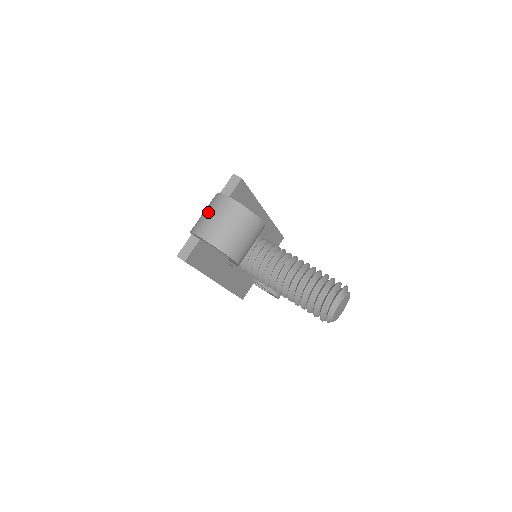
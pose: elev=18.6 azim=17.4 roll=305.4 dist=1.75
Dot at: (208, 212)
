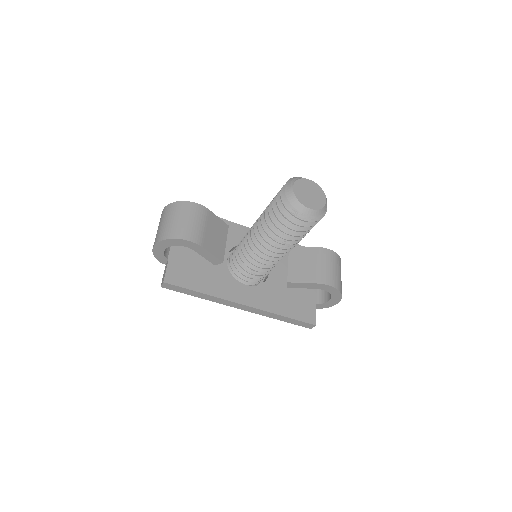
Dot at: occluded
